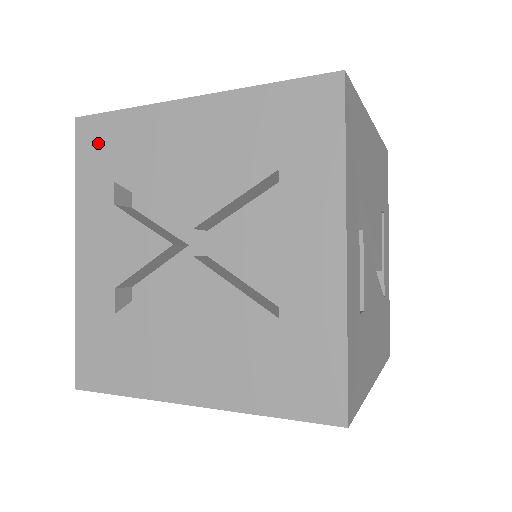
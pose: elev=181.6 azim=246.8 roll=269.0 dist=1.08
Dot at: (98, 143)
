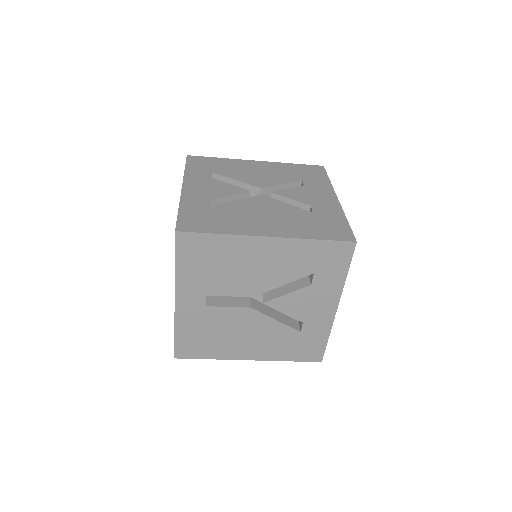
Dot at: (202, 163)
